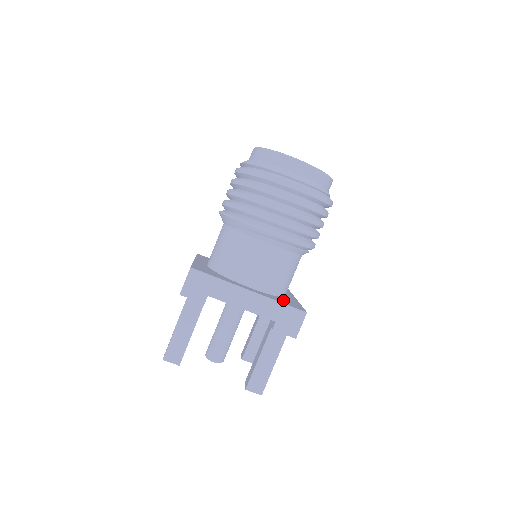
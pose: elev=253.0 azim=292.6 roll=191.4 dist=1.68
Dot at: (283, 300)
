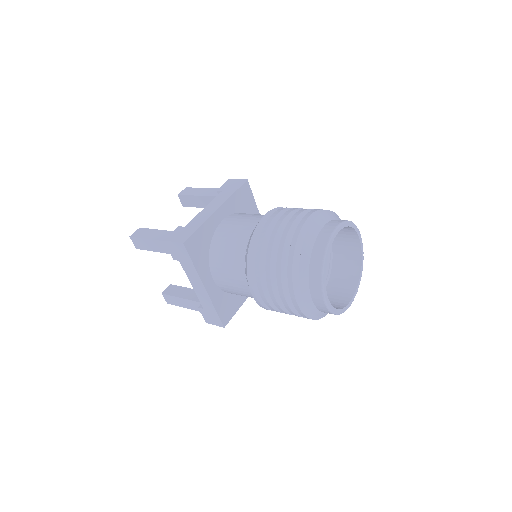
Dot at: (226, 303)
